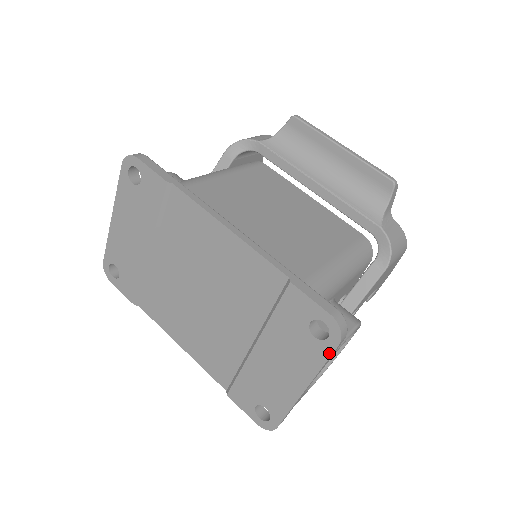
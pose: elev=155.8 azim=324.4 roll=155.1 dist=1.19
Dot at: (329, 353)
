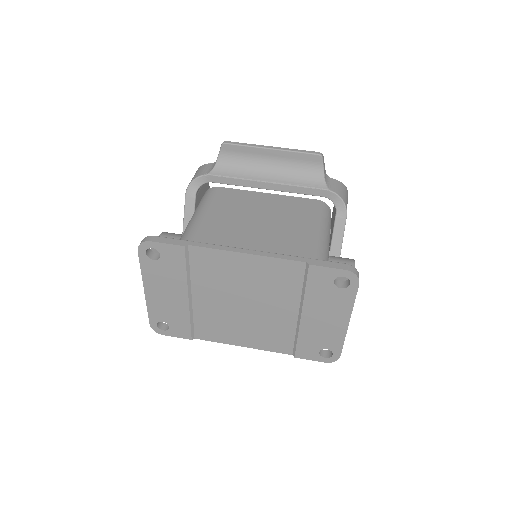
Dot at: (355, 292)
